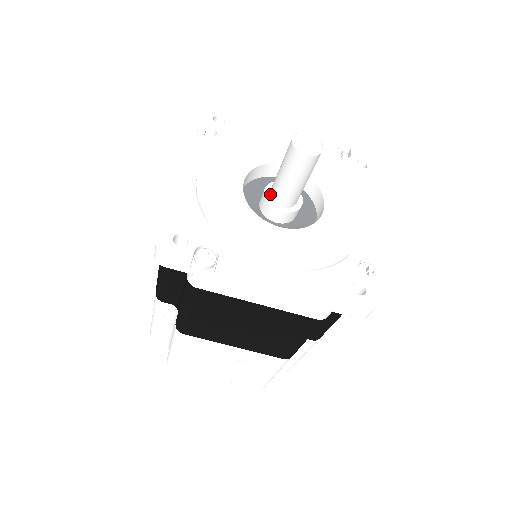
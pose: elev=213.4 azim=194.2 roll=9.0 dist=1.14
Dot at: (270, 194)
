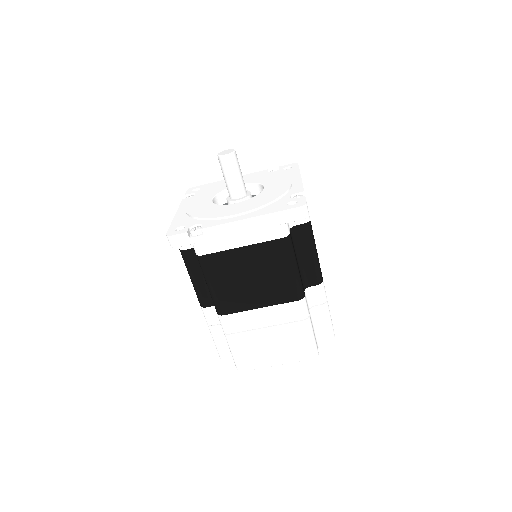
Dot at: (229, 197)
